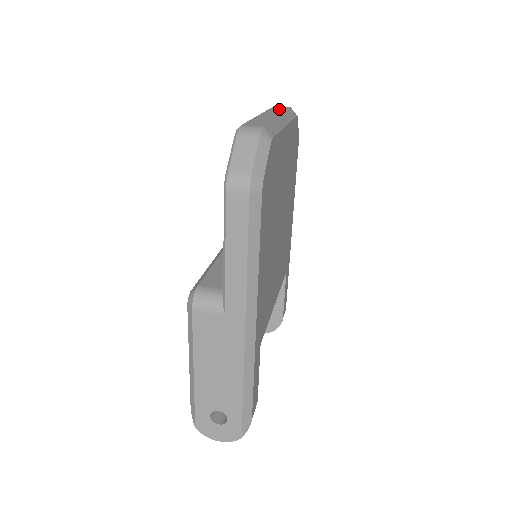
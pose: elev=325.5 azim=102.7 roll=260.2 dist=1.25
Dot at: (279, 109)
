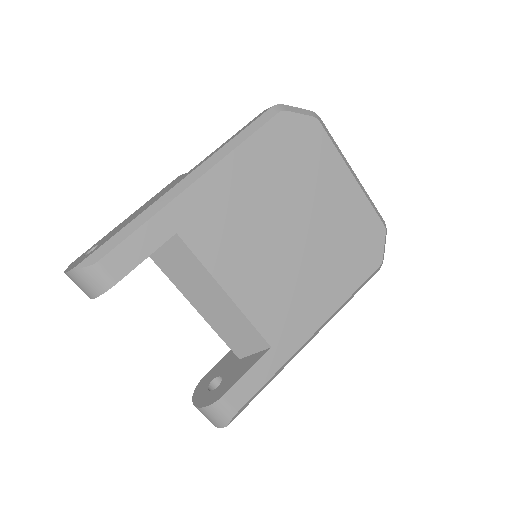
Dot at: occluded
